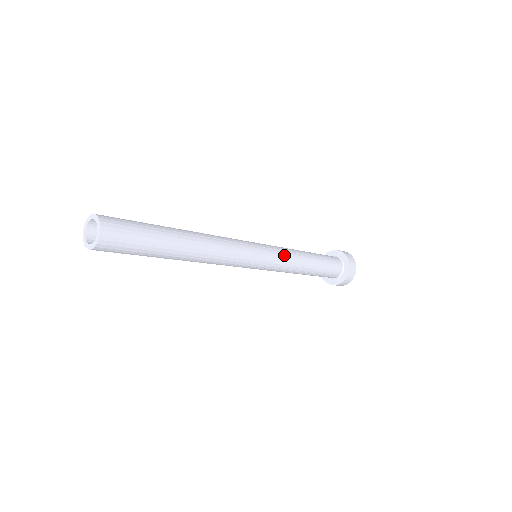
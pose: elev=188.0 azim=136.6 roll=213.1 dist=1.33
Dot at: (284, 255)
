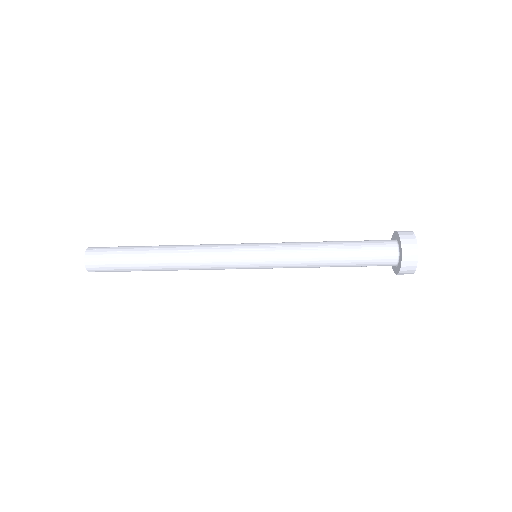
Dot at: (284, 260)
